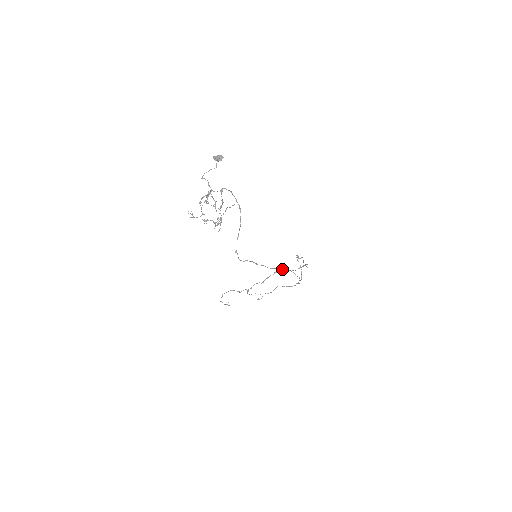
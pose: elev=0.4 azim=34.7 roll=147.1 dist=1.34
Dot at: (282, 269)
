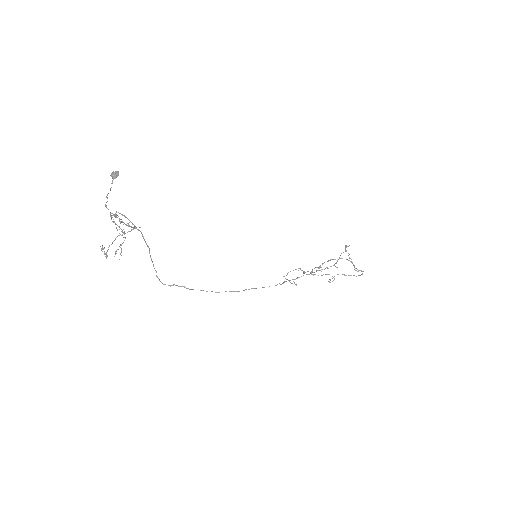
Dot at: (235, 291)
